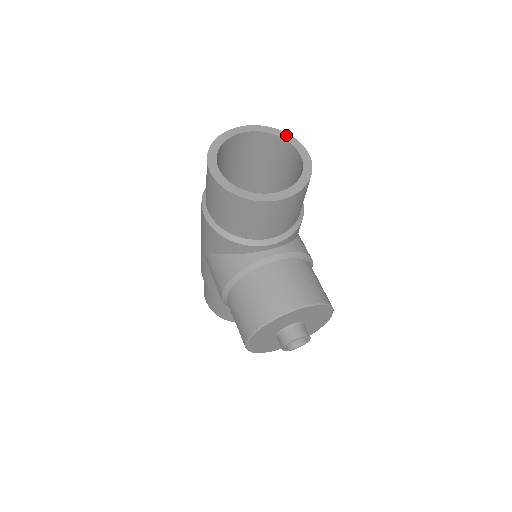
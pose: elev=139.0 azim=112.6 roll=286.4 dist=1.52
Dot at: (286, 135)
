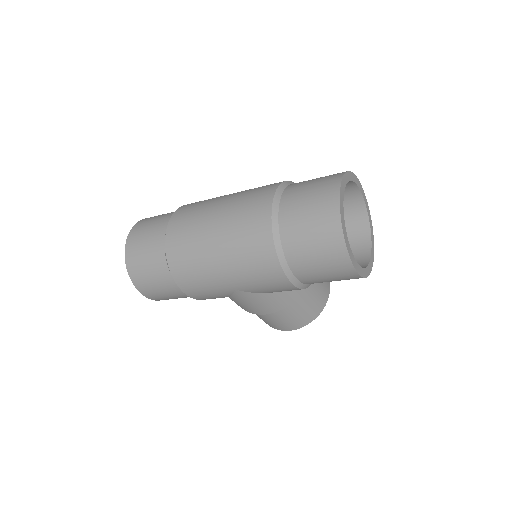
Dot at: (351, 175)
